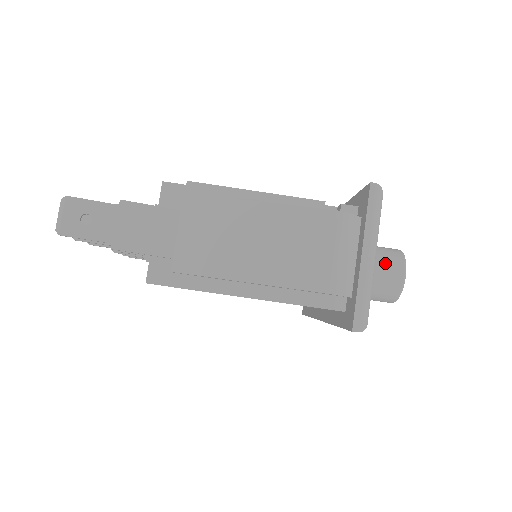
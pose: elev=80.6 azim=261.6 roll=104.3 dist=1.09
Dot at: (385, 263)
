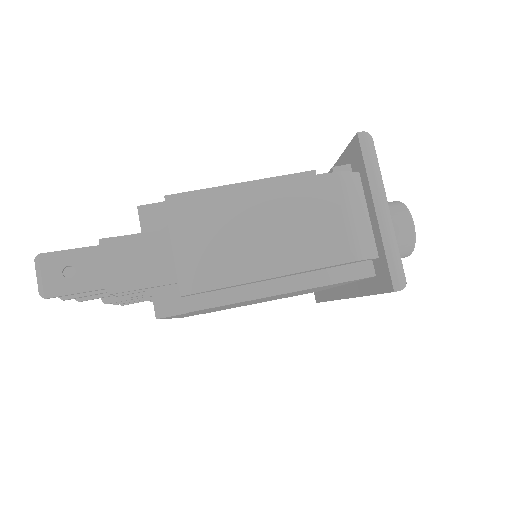
Dot at: occluded
